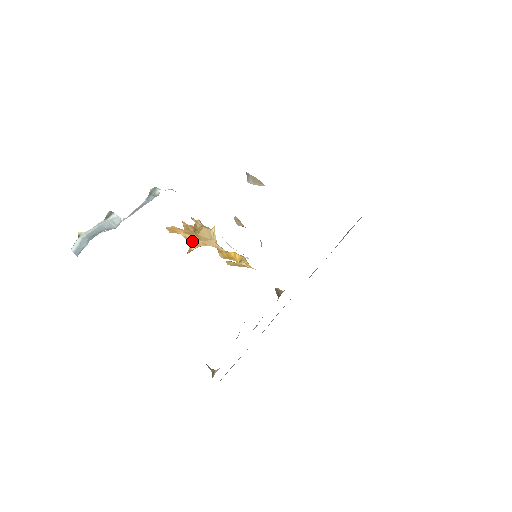
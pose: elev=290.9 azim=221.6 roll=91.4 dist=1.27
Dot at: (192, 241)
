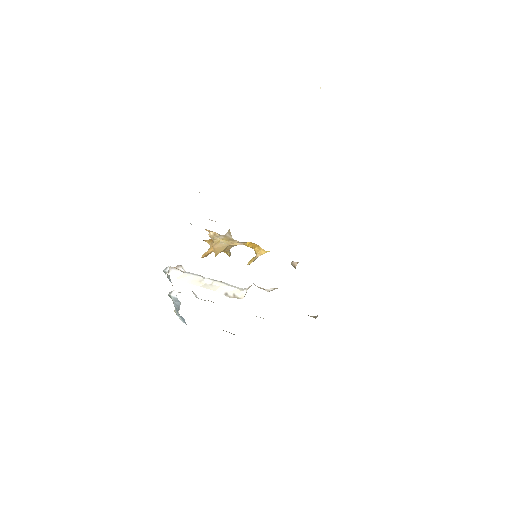
Dot at: occluded
